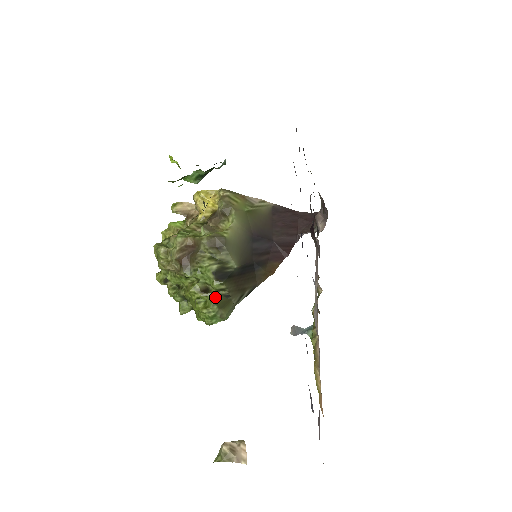
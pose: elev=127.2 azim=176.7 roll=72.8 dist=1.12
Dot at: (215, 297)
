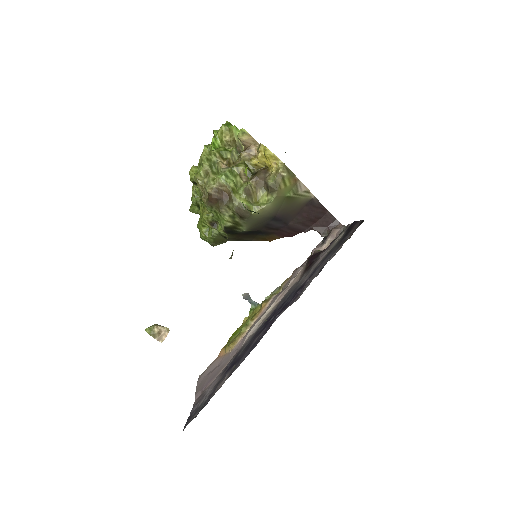
Dot at: (216, 234)
